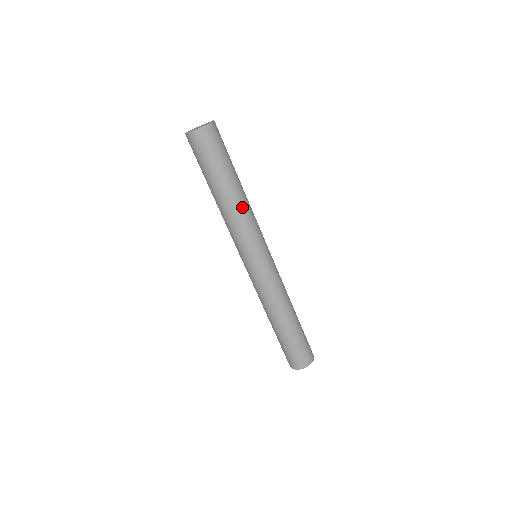
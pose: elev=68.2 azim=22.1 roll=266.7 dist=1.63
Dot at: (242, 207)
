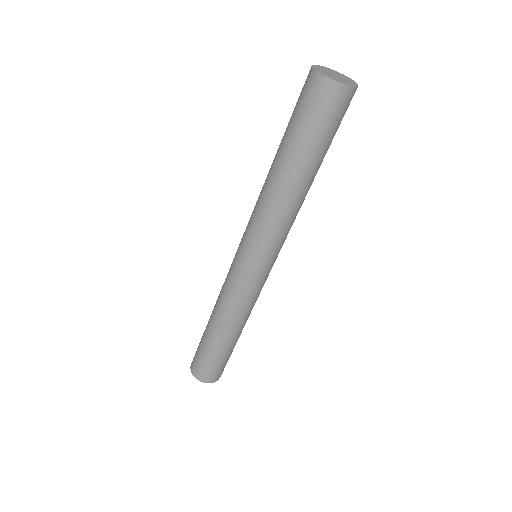
Dot at: (286, 204)
